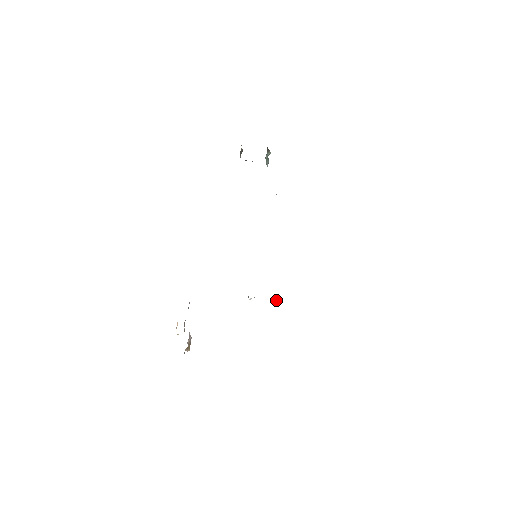
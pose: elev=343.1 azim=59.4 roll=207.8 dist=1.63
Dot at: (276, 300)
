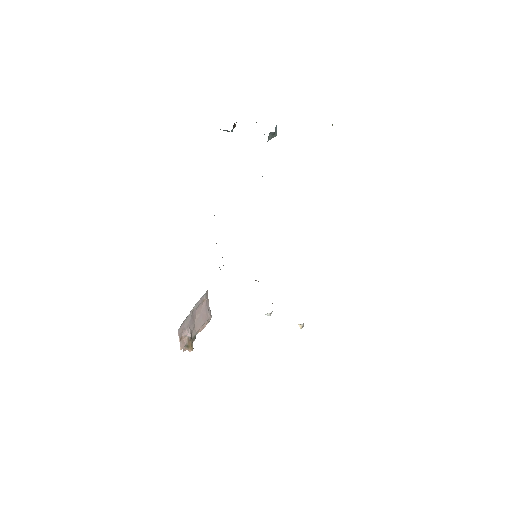
Dot at: (299, 325)
